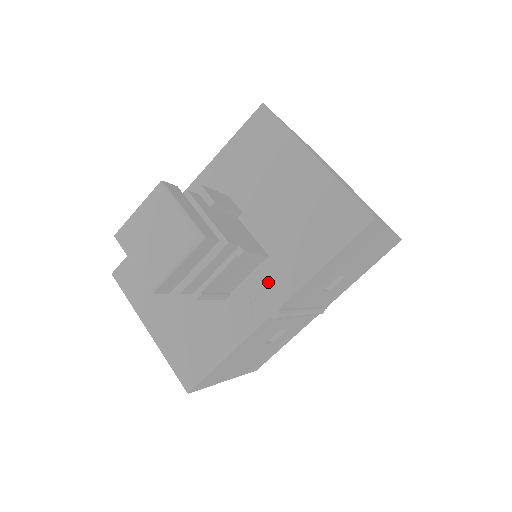
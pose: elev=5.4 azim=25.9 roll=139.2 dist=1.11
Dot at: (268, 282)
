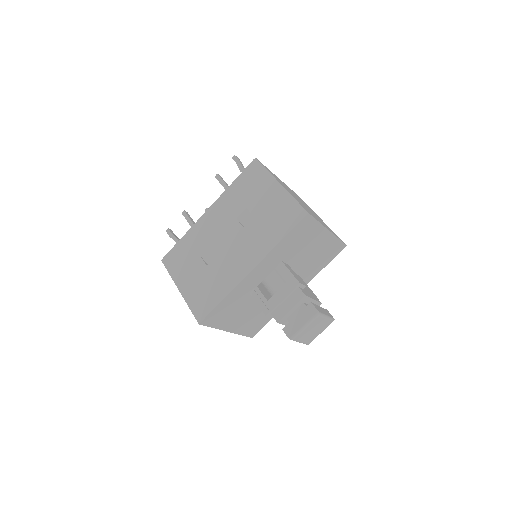
Dot at: occluded
